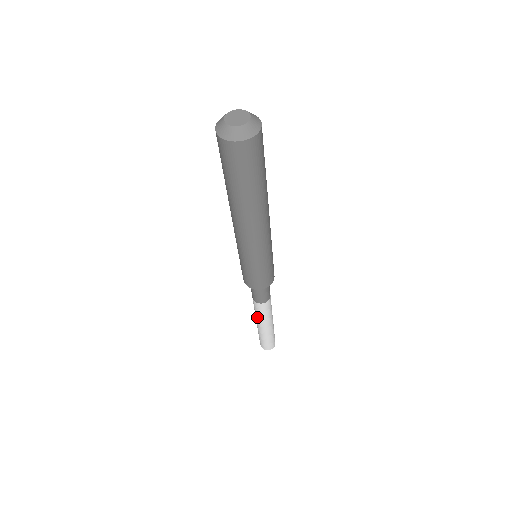
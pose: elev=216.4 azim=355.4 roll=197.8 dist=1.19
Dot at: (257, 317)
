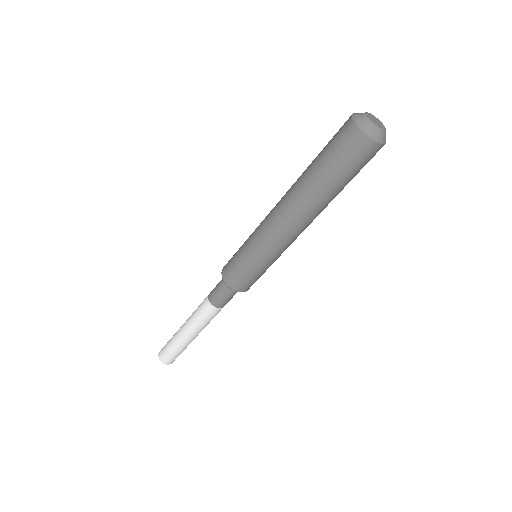
Dot at: (193, 322)
